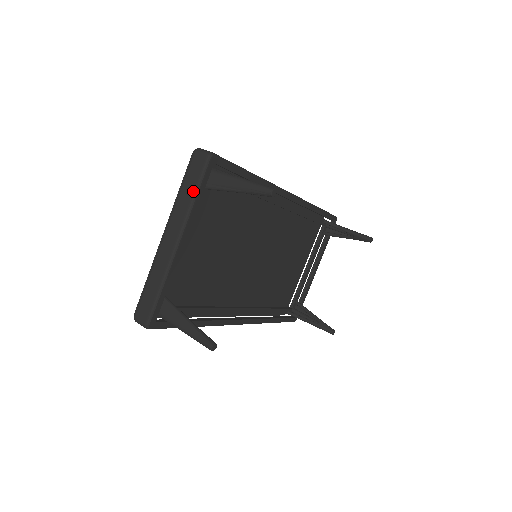
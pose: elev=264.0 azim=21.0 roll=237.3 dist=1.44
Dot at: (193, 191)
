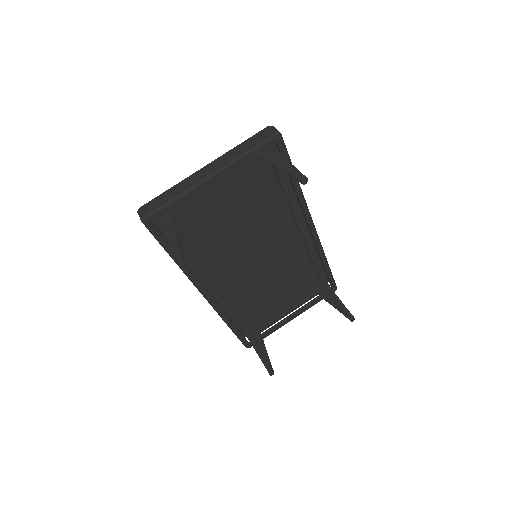
Dot at: (249, 149)
